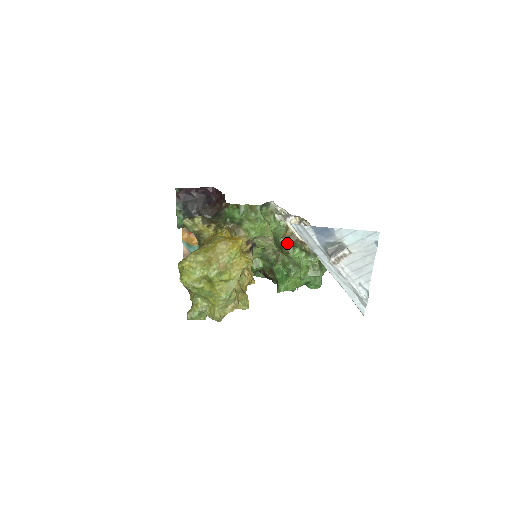
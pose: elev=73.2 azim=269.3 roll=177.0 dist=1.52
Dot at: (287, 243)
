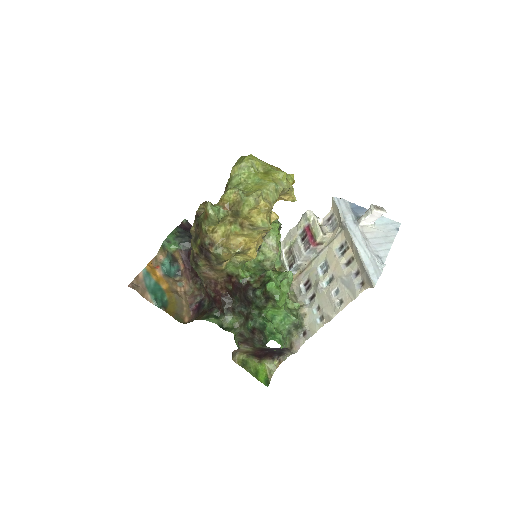
Dot at: occluded
